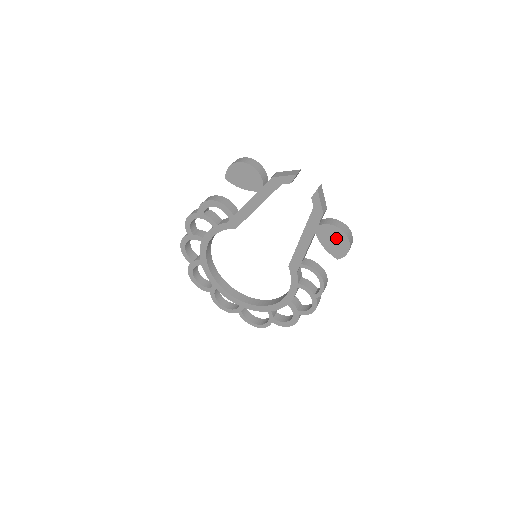
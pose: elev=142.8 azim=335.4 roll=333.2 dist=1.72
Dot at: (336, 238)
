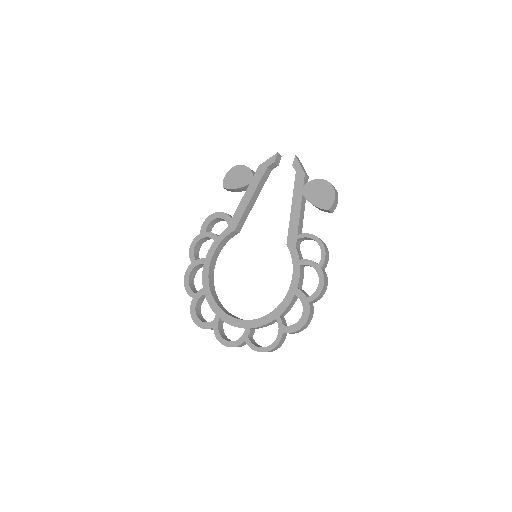
Dot at: (321, 190)
